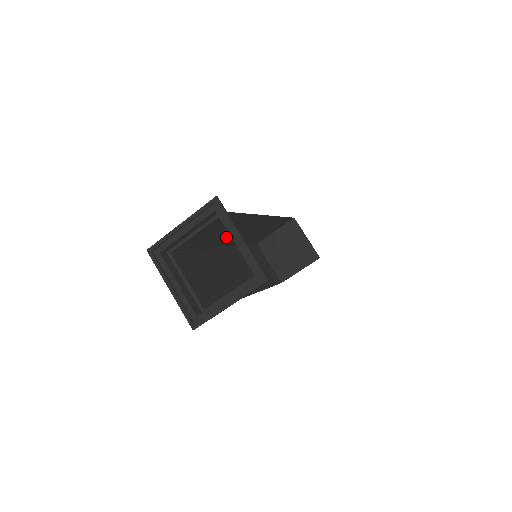
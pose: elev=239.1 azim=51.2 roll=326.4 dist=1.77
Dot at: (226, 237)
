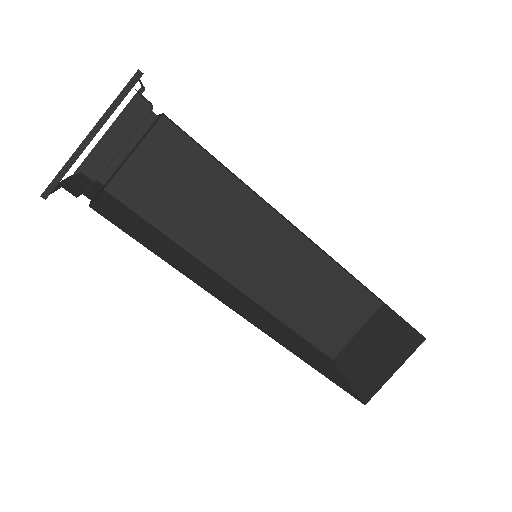
Dot at: (219, 241)
